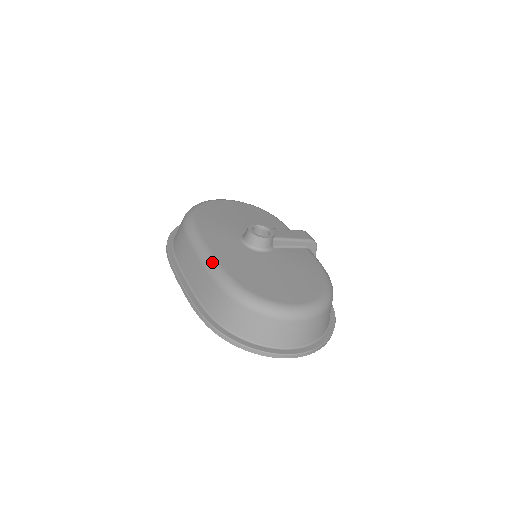
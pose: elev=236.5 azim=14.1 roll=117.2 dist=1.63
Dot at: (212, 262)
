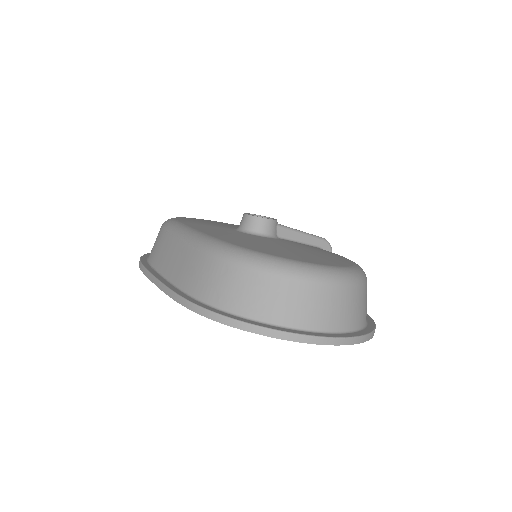
Dot at: (198, 235)
